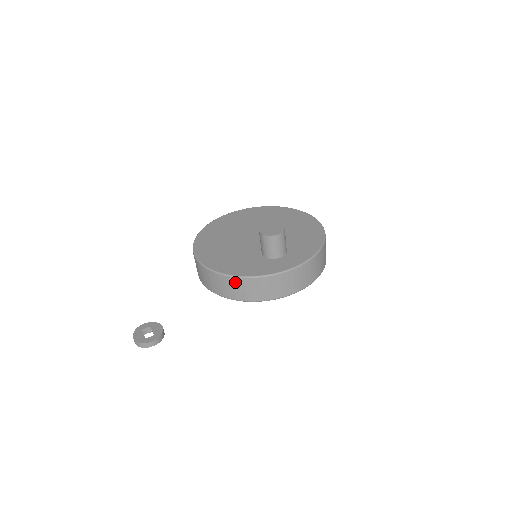
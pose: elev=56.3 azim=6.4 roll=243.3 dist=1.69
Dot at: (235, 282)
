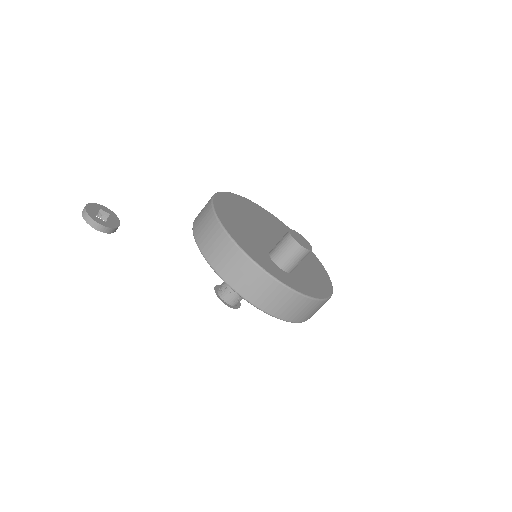
Dot at: (228, 246)
